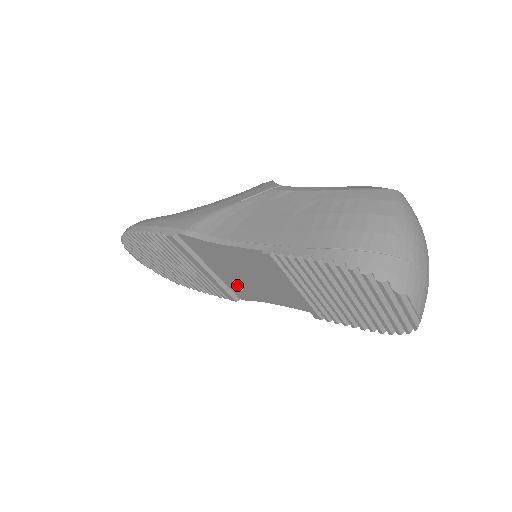
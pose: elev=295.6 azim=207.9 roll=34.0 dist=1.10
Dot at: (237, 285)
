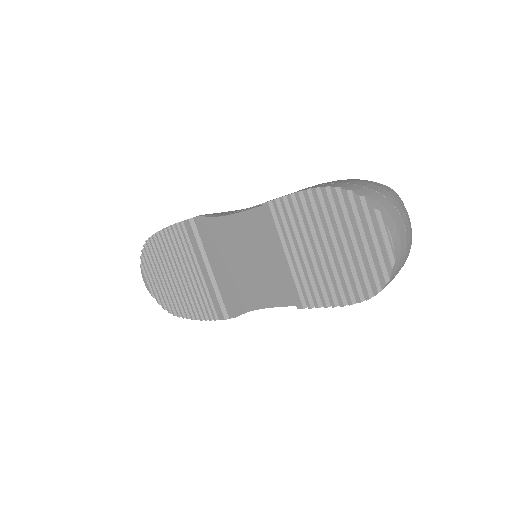
Dot at: (231, 288)
